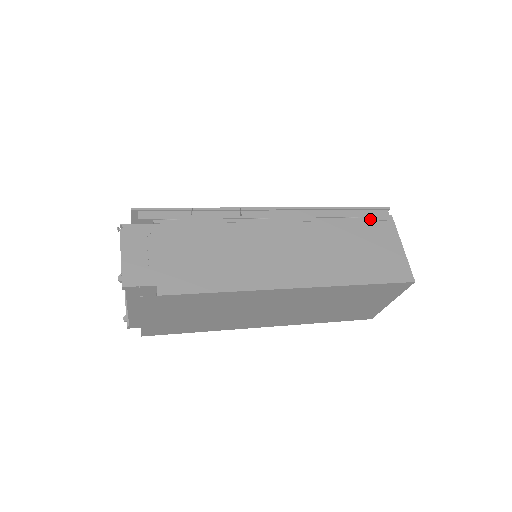
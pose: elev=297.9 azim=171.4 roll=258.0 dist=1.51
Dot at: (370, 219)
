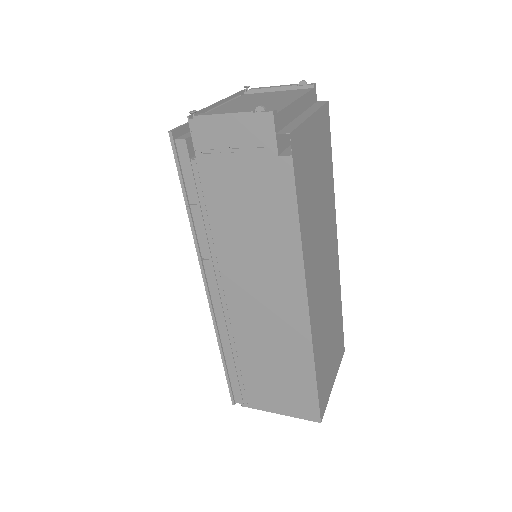
Dot at: occluded
